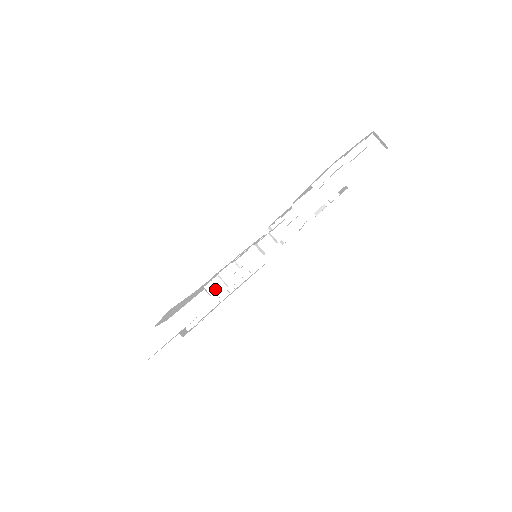
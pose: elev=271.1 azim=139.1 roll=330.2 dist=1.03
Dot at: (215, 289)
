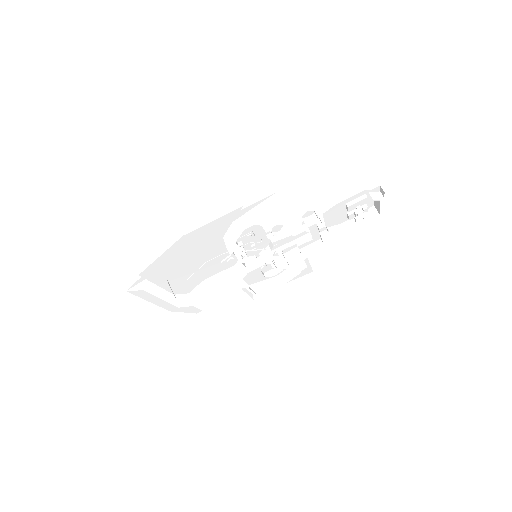
Dot at: occluded
